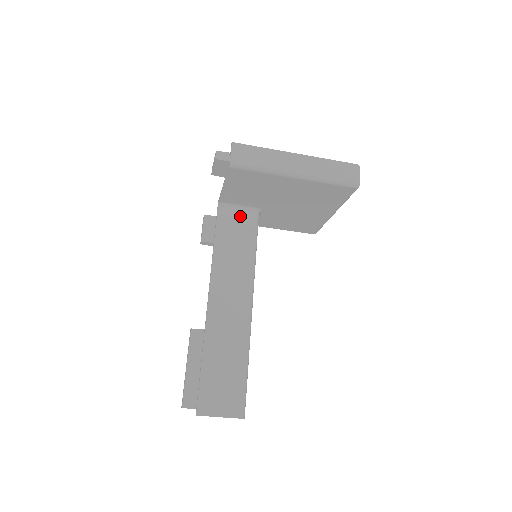
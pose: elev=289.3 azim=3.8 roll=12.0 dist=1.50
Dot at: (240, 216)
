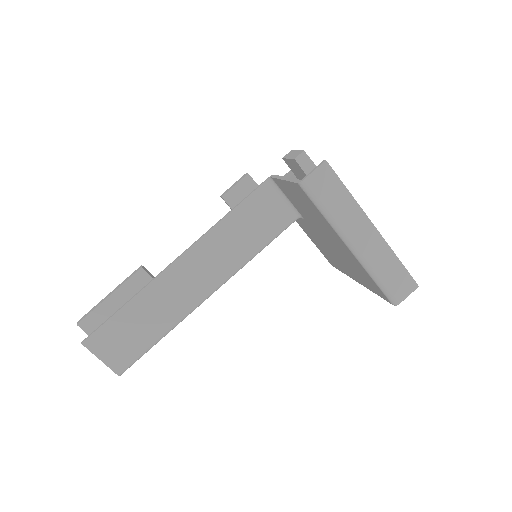
Dot at: (278, 207)
